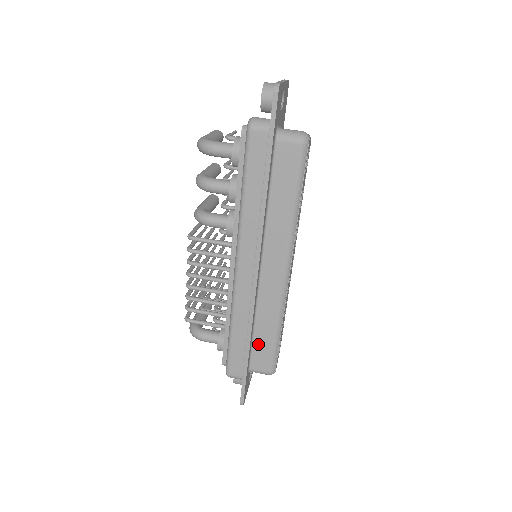
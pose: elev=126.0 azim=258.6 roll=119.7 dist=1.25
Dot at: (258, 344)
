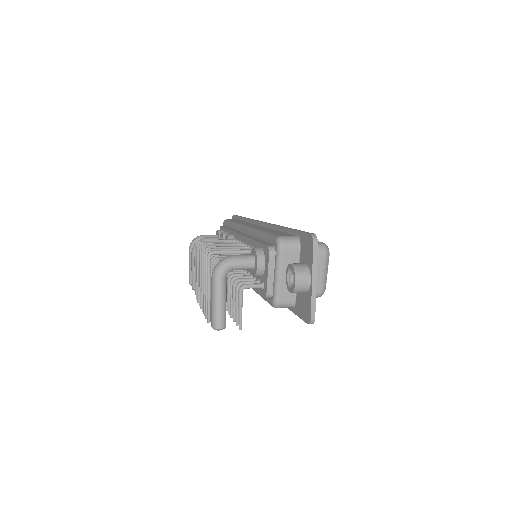
Dot at: occluded
